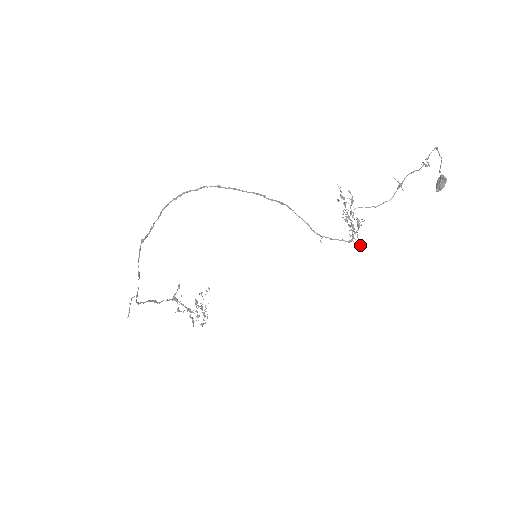
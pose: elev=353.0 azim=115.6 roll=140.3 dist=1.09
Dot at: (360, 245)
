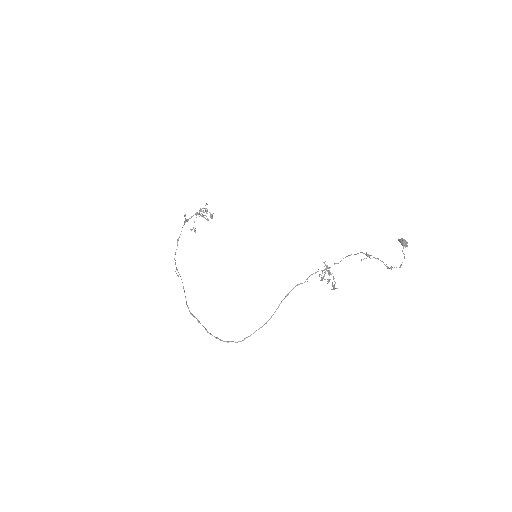
Dot at: (334, 281)
